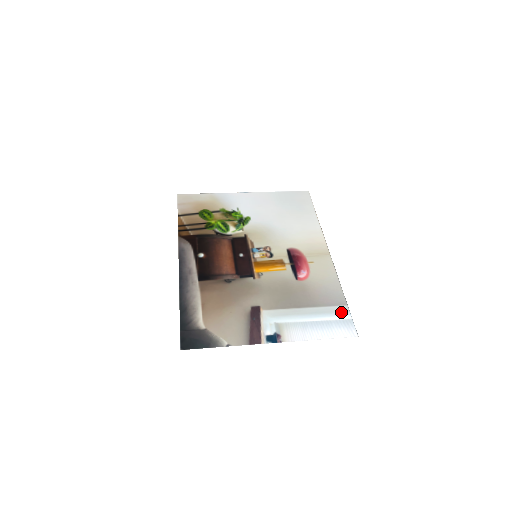
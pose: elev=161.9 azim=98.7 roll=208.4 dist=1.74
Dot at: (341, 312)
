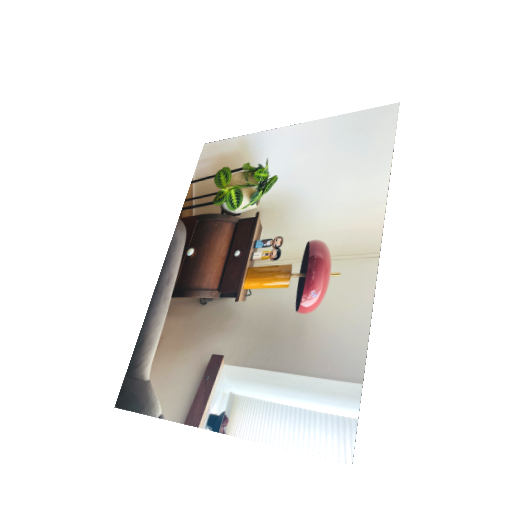
Dot at: (343, 398)
